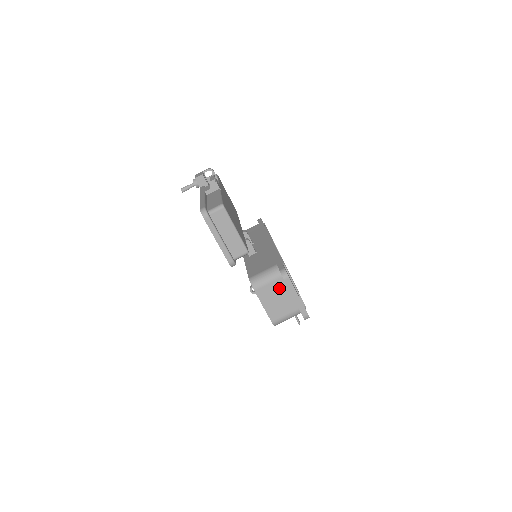
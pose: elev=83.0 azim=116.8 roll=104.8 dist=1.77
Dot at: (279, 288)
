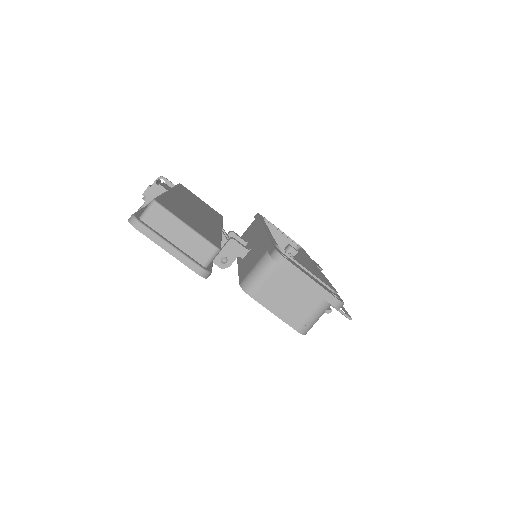
Dot at: (283, 280)
